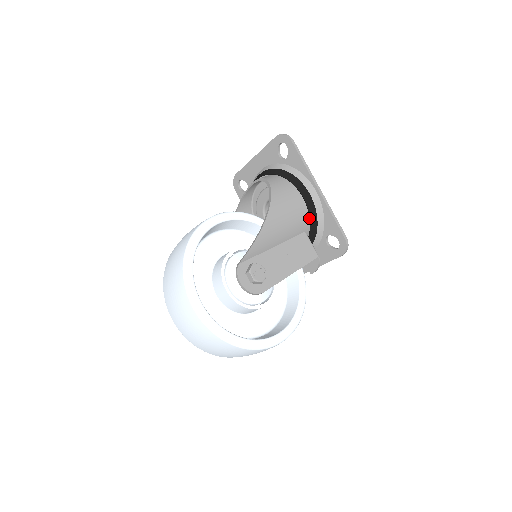
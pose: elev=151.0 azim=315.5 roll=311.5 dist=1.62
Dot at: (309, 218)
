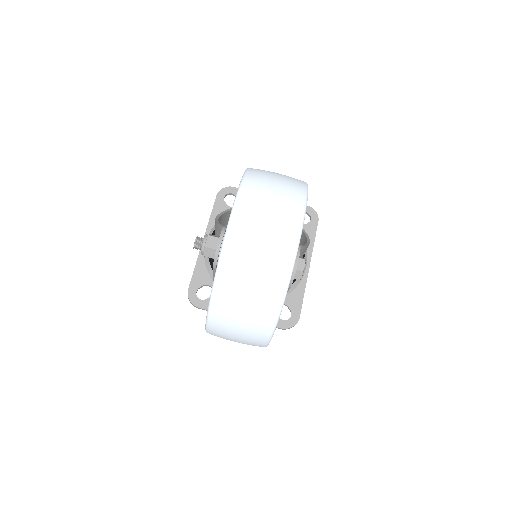
Dot at: occluded
